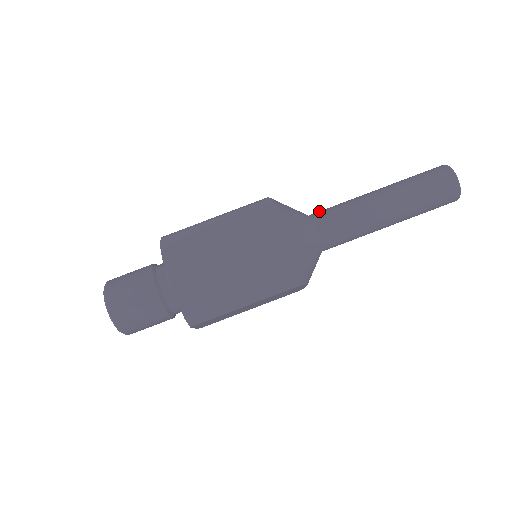
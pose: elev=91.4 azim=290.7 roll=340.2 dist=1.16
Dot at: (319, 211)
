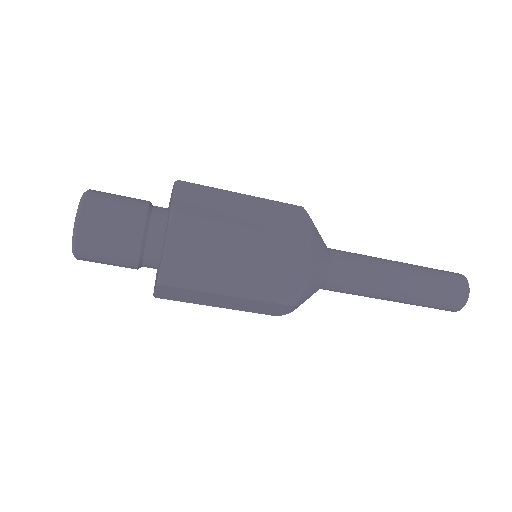
Dot at: (343, 260)
